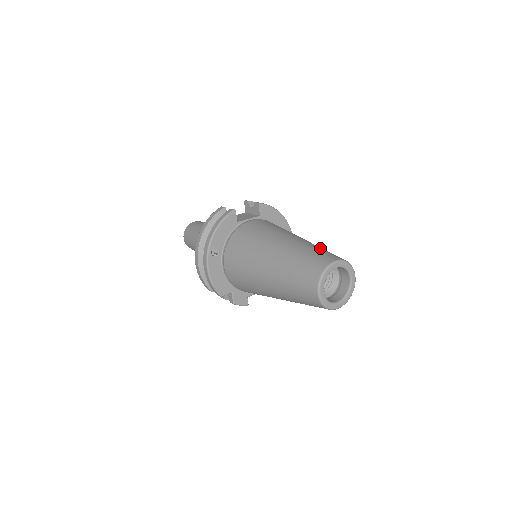
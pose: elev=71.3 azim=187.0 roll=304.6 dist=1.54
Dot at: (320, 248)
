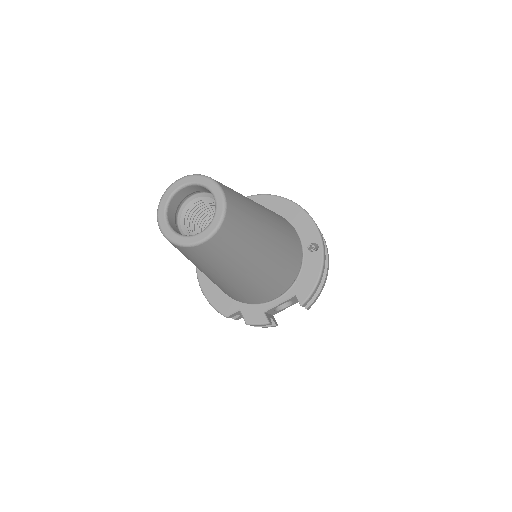
Dot at: occluded
